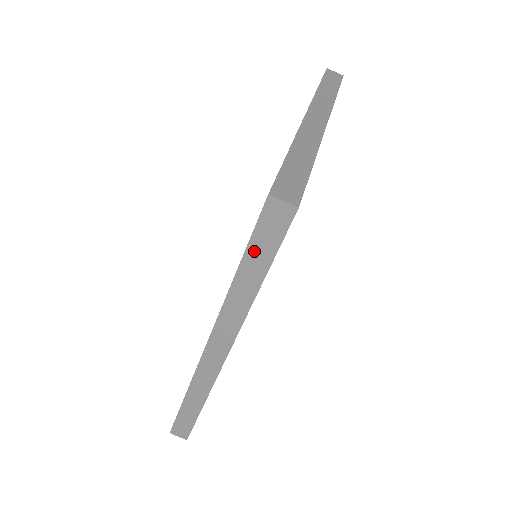
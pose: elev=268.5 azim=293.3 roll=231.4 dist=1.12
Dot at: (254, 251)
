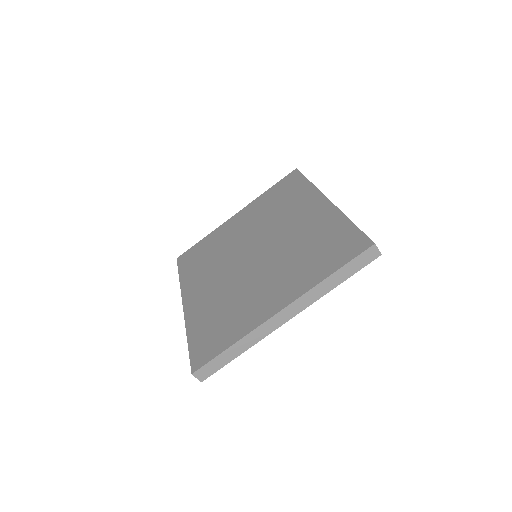
Dot at: occluded
